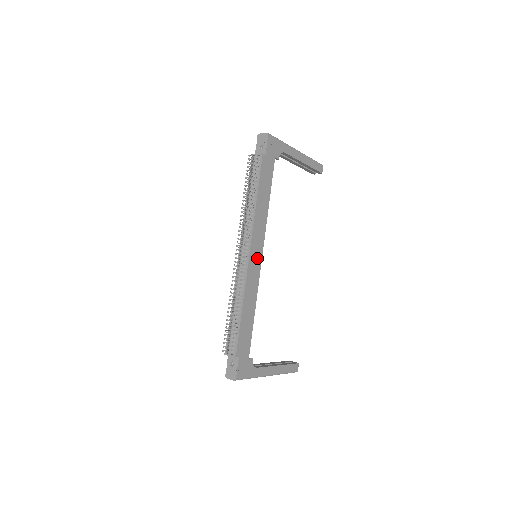
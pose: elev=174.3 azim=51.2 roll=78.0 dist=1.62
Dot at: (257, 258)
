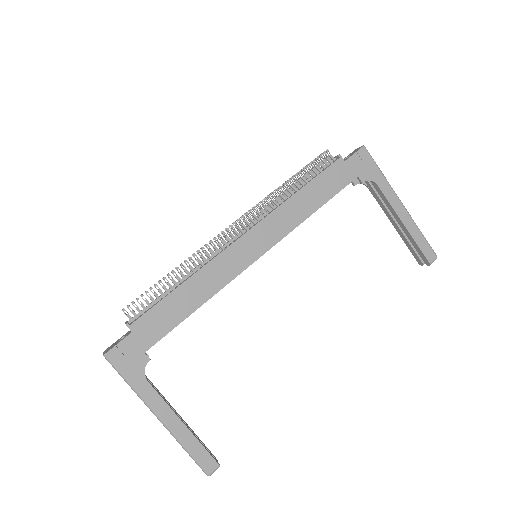
Dot at: (251, 251)
